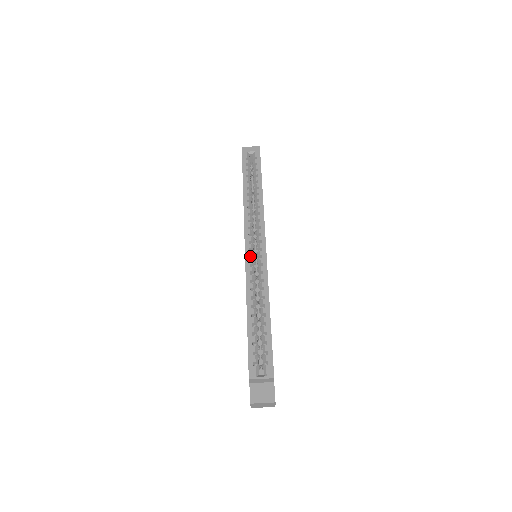
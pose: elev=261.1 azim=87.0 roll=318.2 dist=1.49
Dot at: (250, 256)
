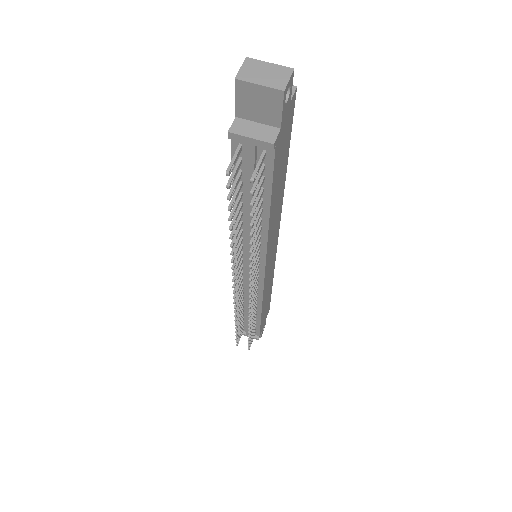
Dot at: occluded
